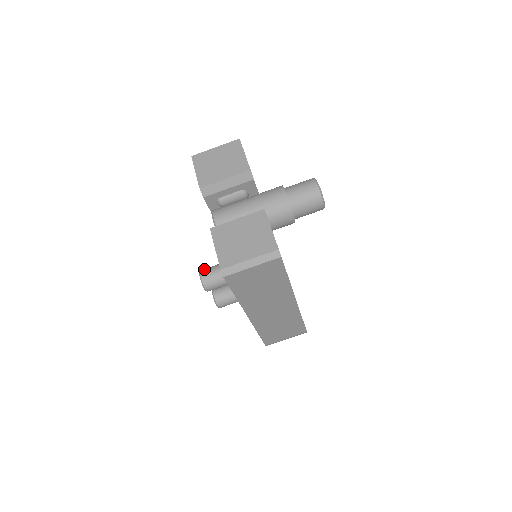
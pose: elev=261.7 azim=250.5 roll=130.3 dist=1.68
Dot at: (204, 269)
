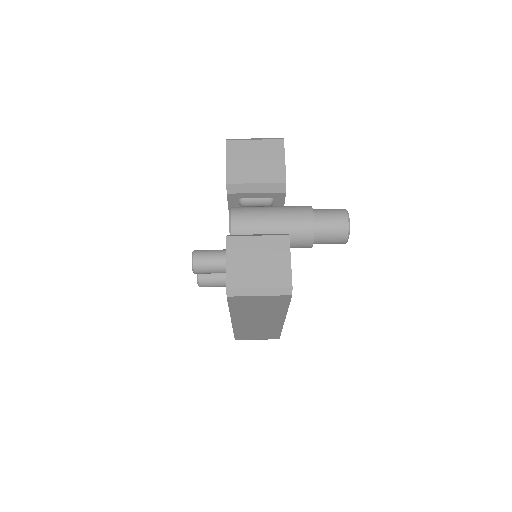
Dot at: (198, 251)
